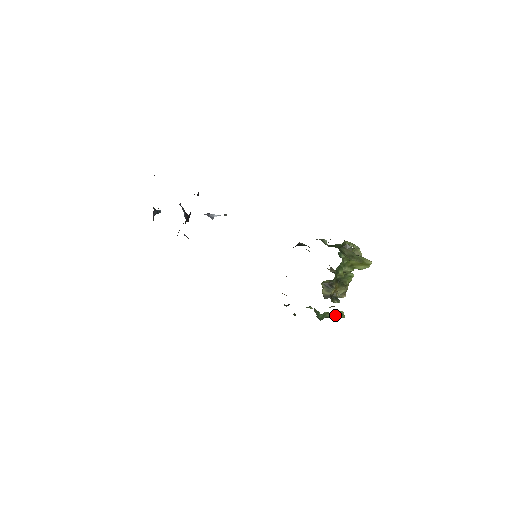
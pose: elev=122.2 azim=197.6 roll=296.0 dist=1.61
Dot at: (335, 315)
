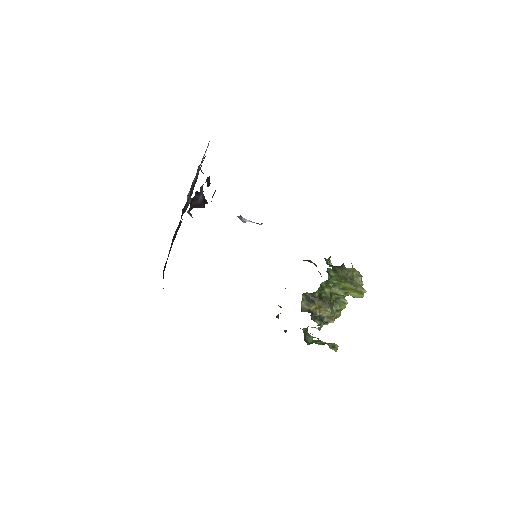
Dot at: (324, 343)
